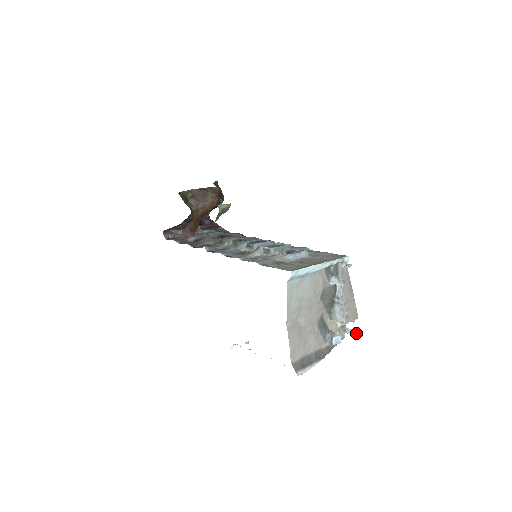
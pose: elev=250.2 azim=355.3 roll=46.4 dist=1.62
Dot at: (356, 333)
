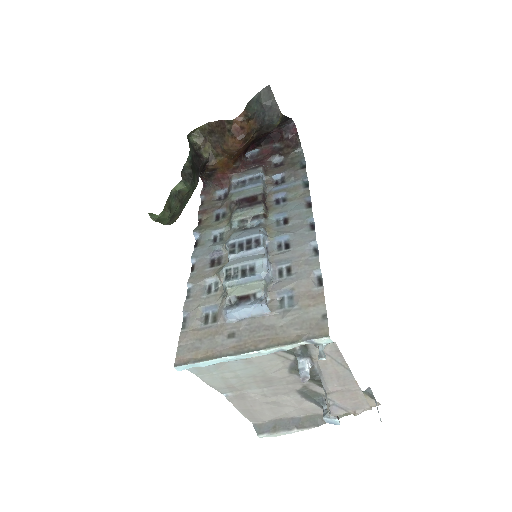
Dot at: occluded
